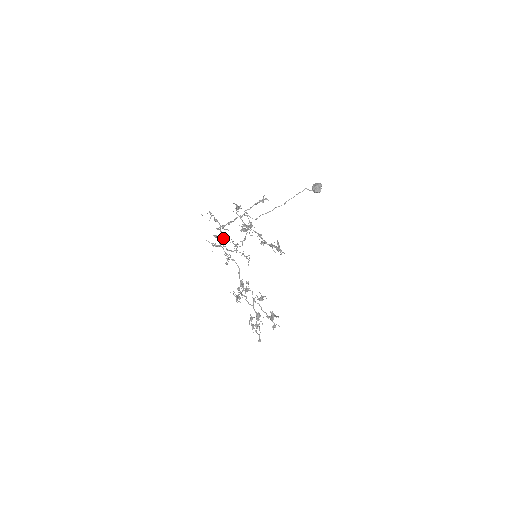
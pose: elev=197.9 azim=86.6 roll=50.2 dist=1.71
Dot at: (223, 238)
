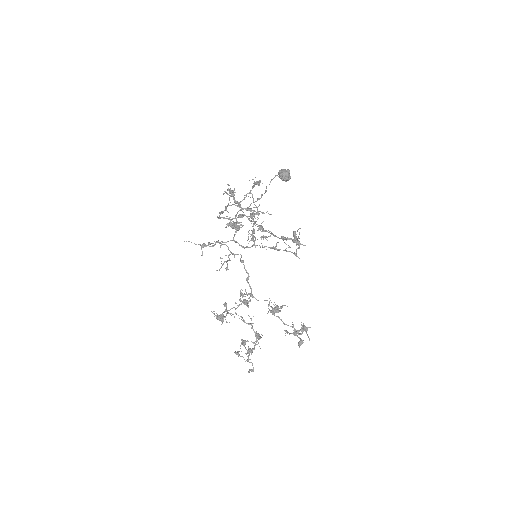
Dot at: (238, 229)
